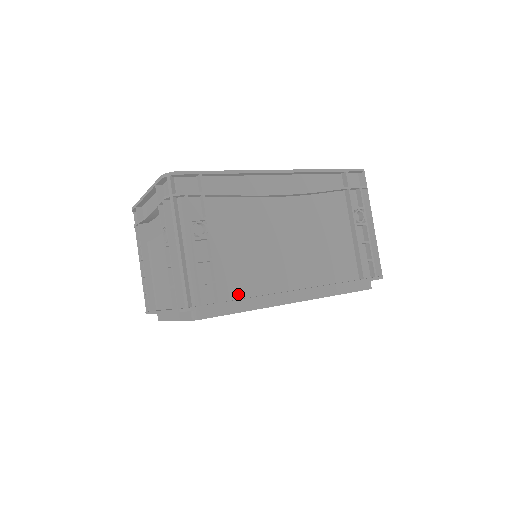
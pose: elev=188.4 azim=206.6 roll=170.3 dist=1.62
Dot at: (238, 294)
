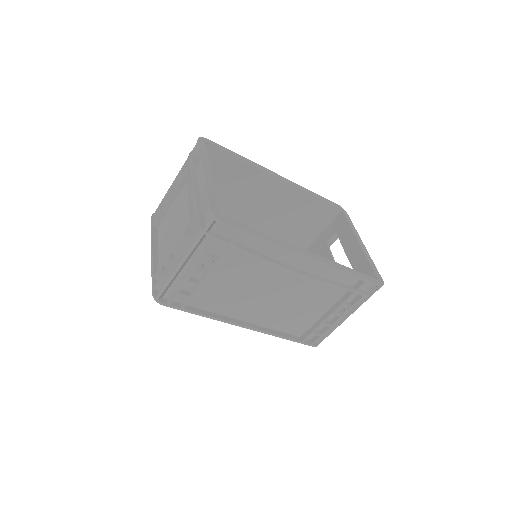
Dot at: (202, 306)
